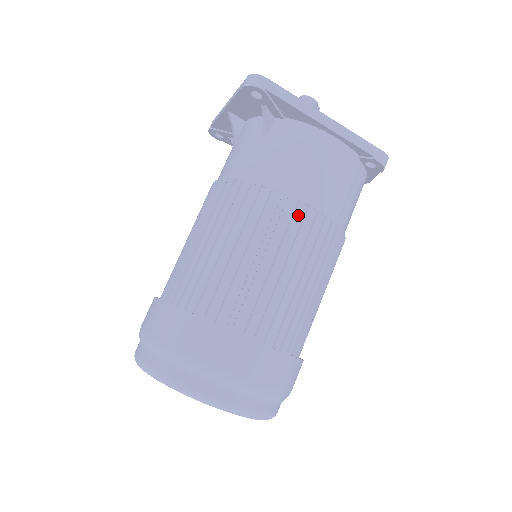
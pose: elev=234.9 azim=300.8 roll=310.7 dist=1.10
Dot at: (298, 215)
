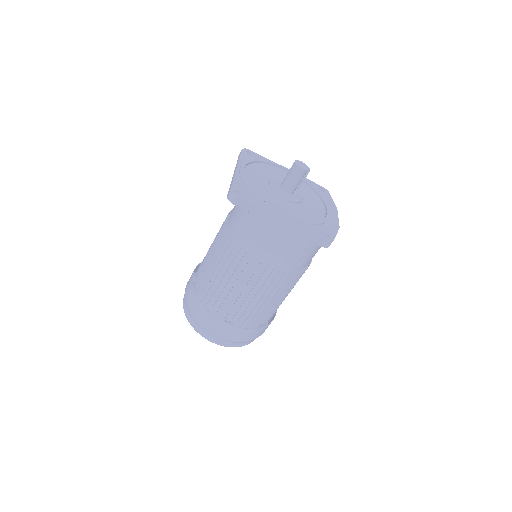
Dot at: (259, 271)
